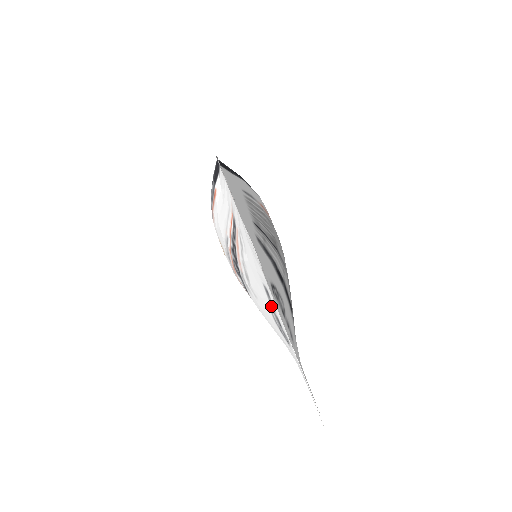
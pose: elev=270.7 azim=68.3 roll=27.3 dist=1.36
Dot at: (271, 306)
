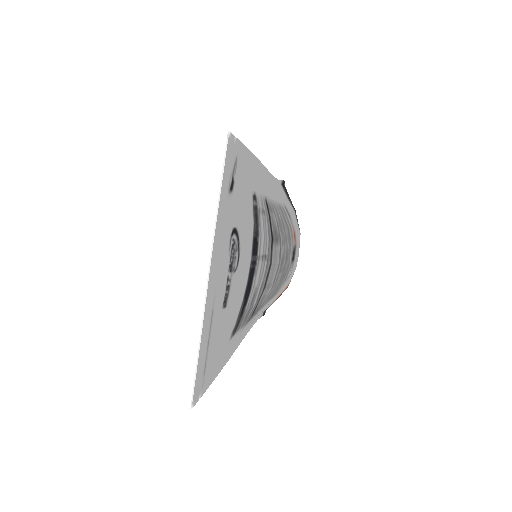
Dot at: occluded
